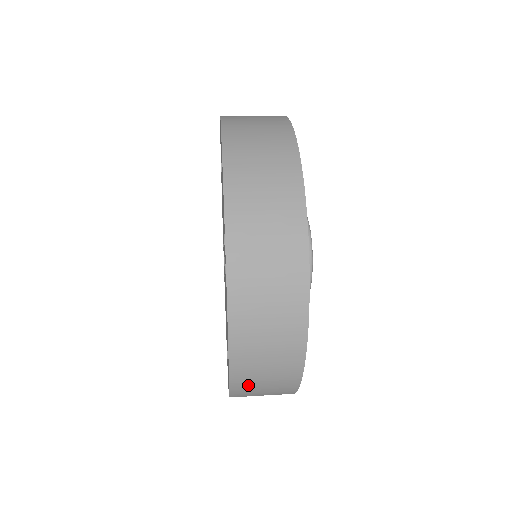
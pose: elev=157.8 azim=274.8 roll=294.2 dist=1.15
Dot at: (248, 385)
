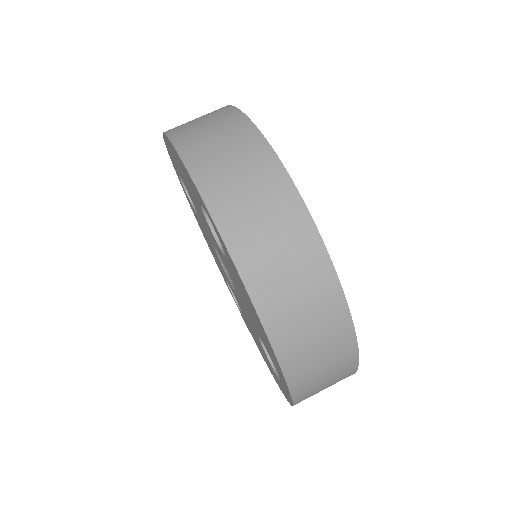
Dot at: occluded
